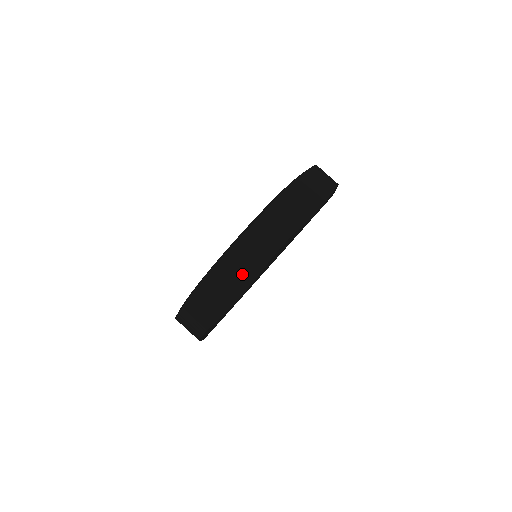
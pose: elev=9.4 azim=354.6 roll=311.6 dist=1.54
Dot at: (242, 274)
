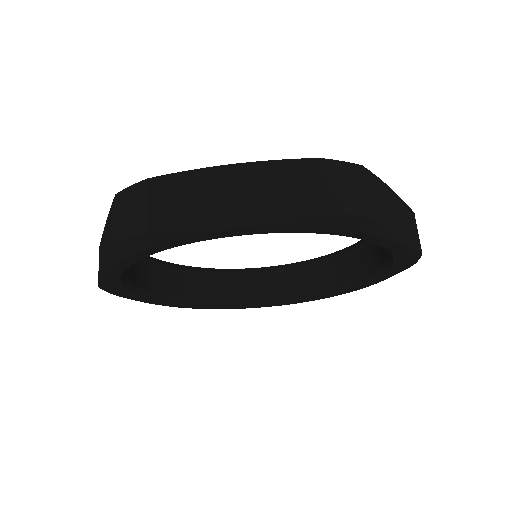
Dot at: (108, 246)
